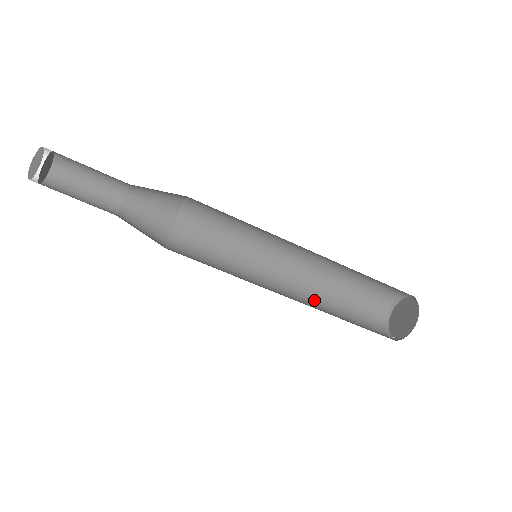
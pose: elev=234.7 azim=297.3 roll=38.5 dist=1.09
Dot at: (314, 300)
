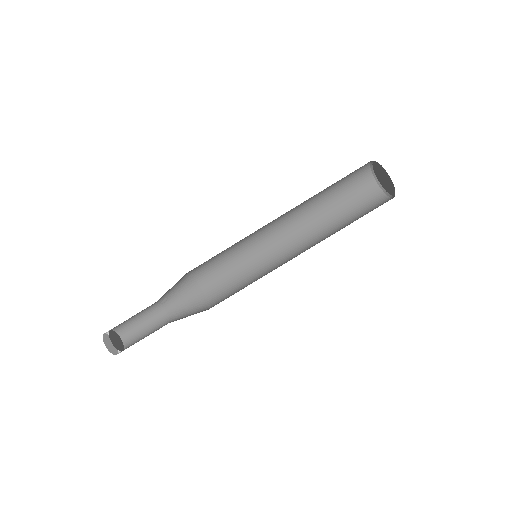
Dot at: (317, 229)
